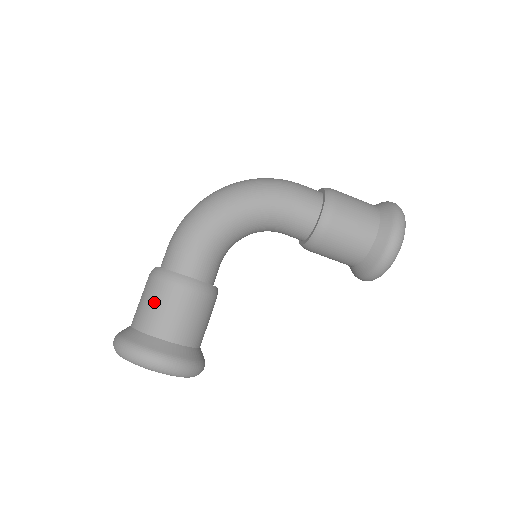
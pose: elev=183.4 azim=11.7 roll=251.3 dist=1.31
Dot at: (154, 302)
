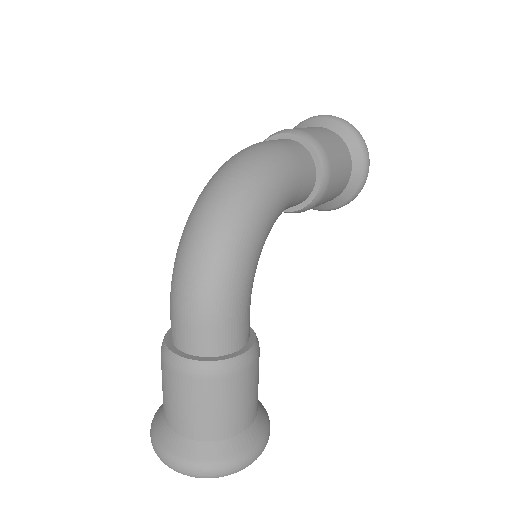
Dot at: (225, 404)
